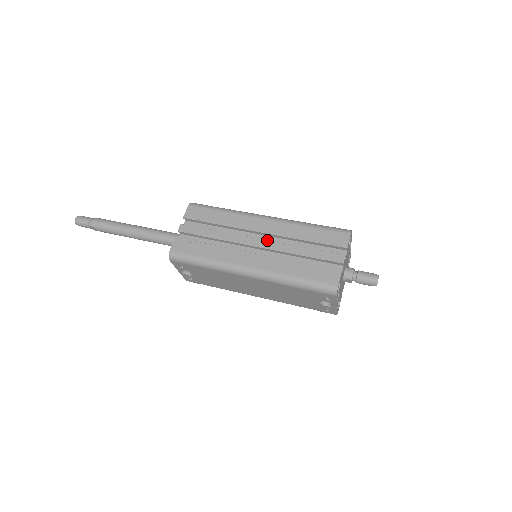
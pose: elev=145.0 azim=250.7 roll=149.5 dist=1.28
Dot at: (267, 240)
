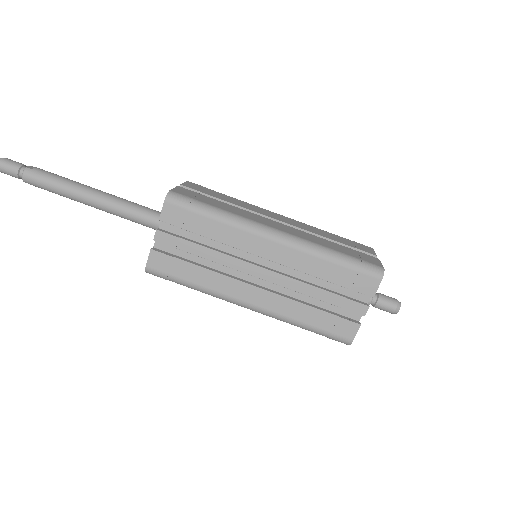
Dot at: (274, 272)
